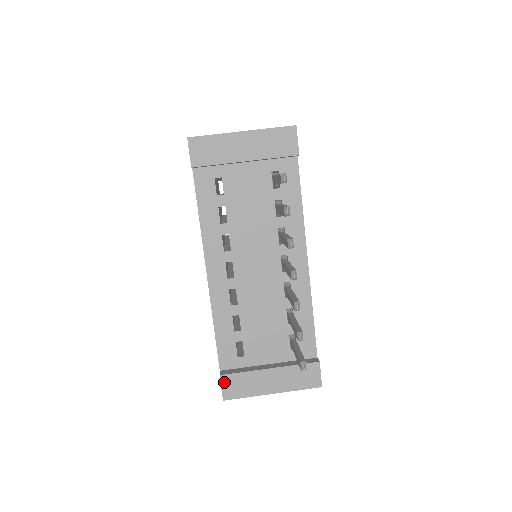
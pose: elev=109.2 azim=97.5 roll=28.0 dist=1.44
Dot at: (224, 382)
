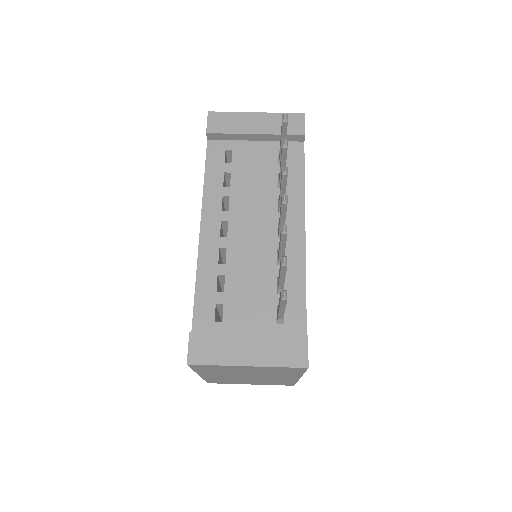
Dot at: (193, 341)
